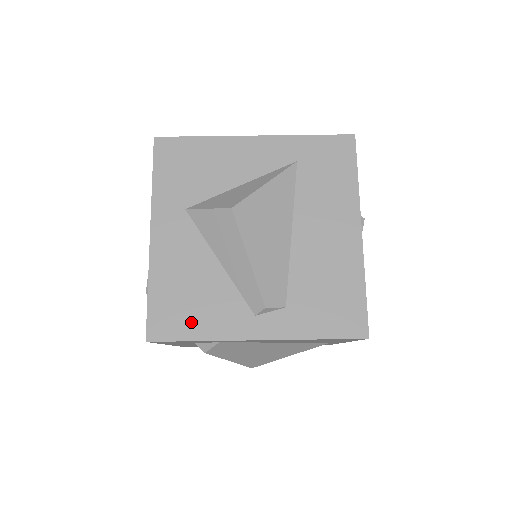
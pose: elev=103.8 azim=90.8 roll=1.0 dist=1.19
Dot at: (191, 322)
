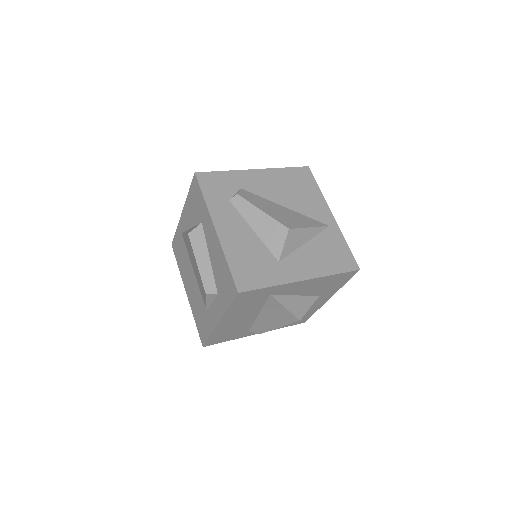
Dot at: occluded
